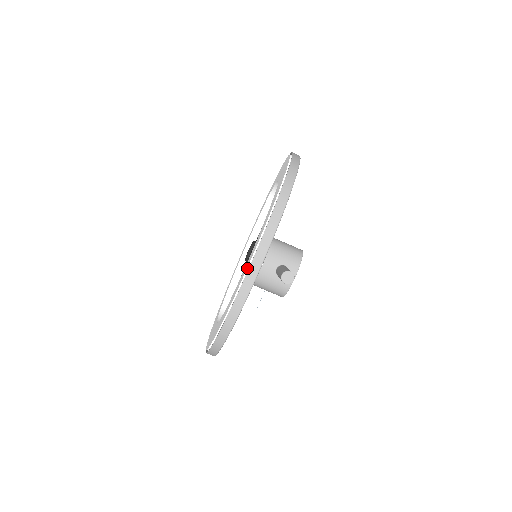
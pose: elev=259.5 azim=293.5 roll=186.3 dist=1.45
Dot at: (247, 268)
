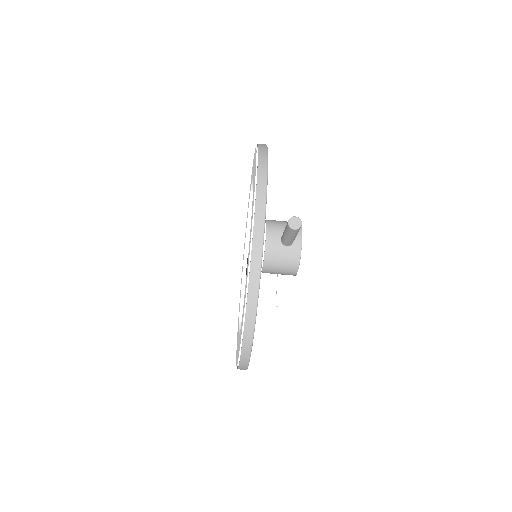
Dot at: (252, 226)
